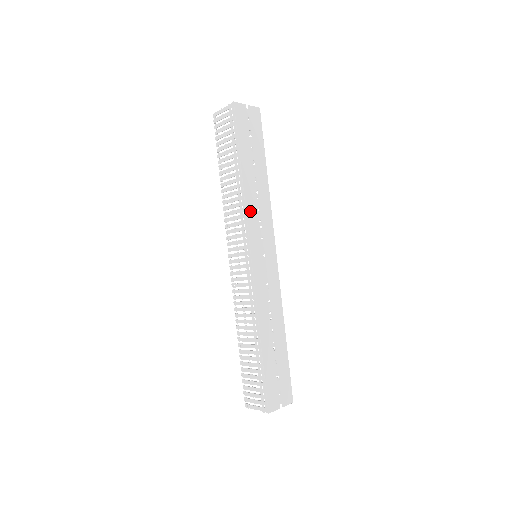
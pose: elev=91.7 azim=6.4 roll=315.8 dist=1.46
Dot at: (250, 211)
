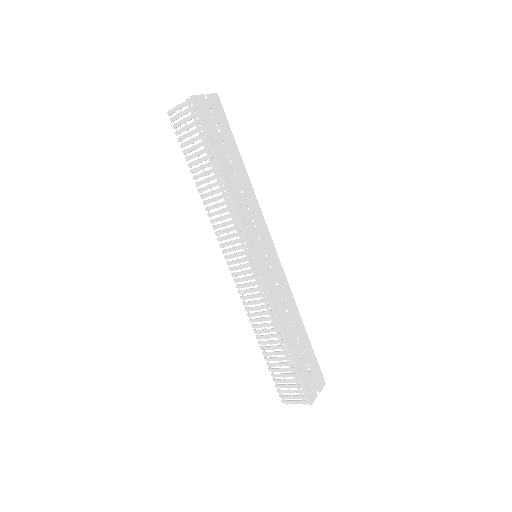
Dot at: (242, 213)
